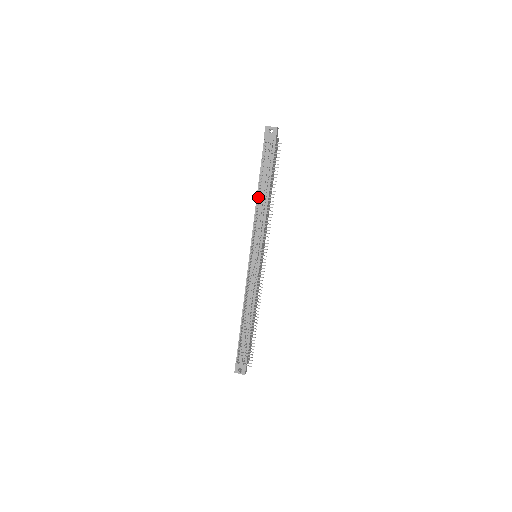
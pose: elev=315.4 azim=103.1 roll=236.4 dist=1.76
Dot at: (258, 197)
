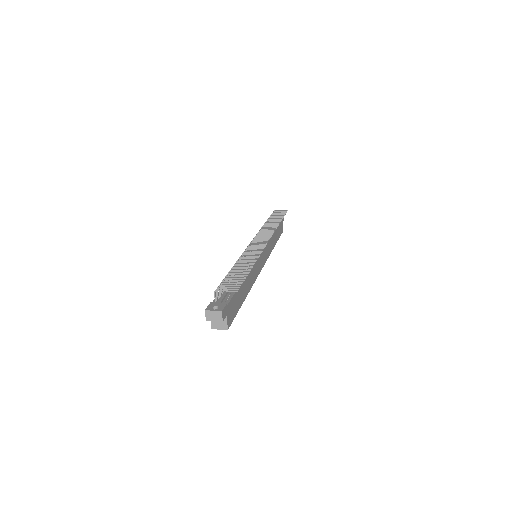
Dot at: occluded
